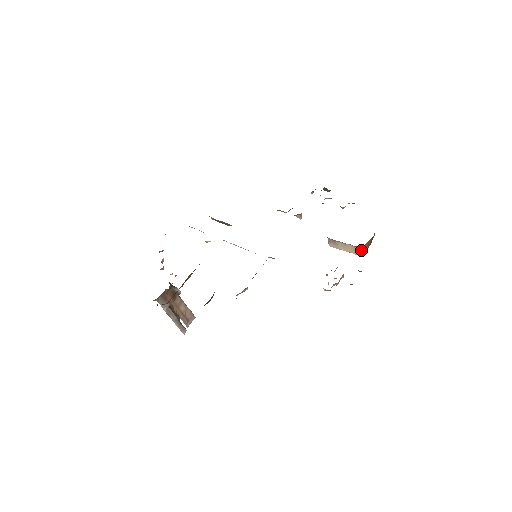
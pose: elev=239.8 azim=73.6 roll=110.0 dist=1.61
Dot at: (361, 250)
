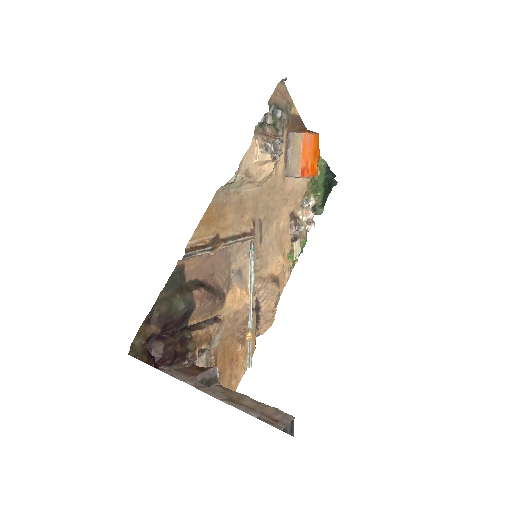
Dot at: (294, 133)
